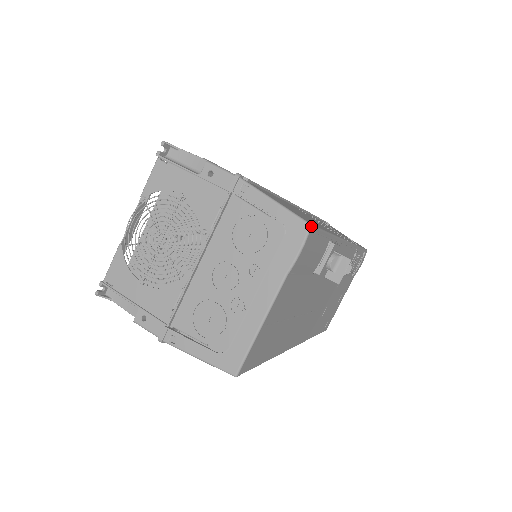
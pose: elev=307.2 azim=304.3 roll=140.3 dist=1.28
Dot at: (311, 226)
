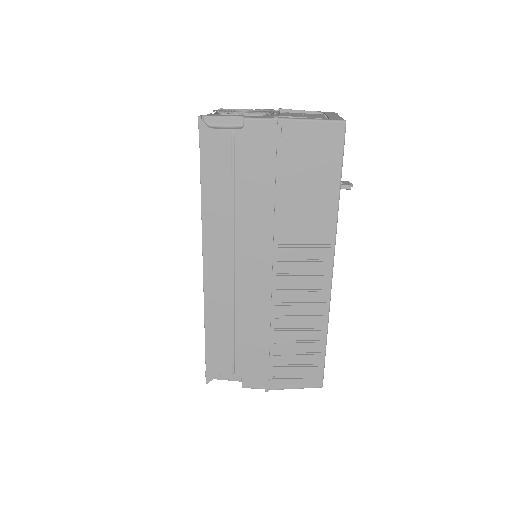
Dot at: occluded
